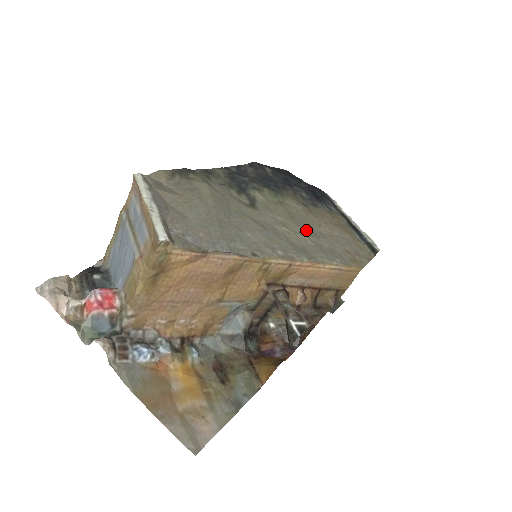
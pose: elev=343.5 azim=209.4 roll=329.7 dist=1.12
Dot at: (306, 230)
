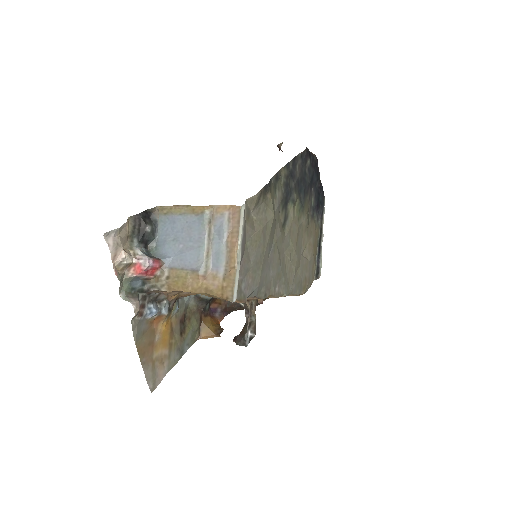
Dot at: (298, 258)
